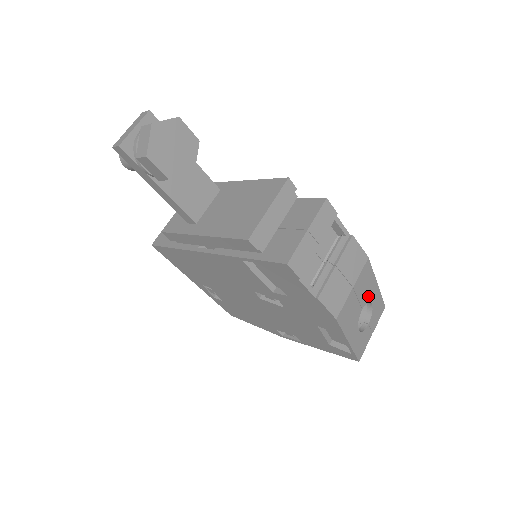
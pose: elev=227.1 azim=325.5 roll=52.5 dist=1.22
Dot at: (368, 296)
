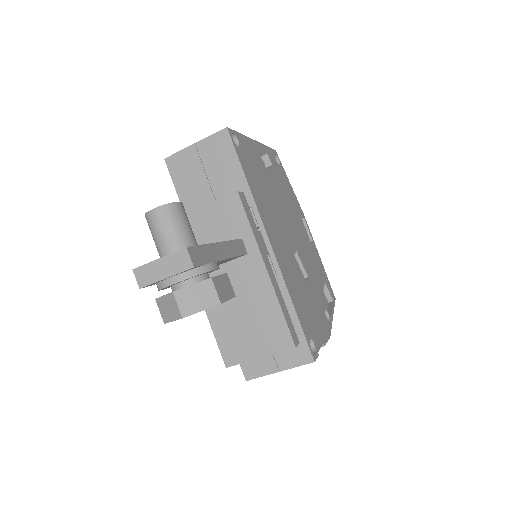
Dot at: occluded
